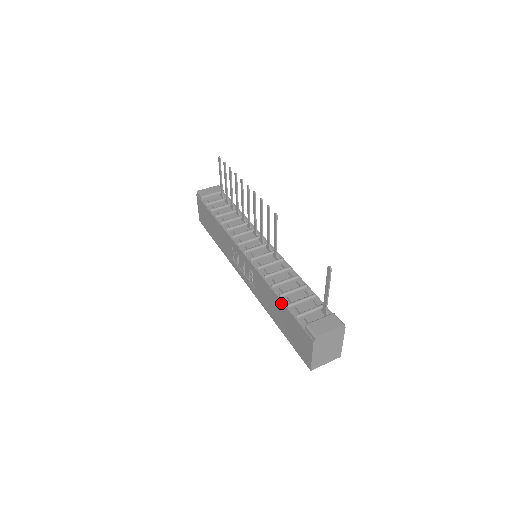
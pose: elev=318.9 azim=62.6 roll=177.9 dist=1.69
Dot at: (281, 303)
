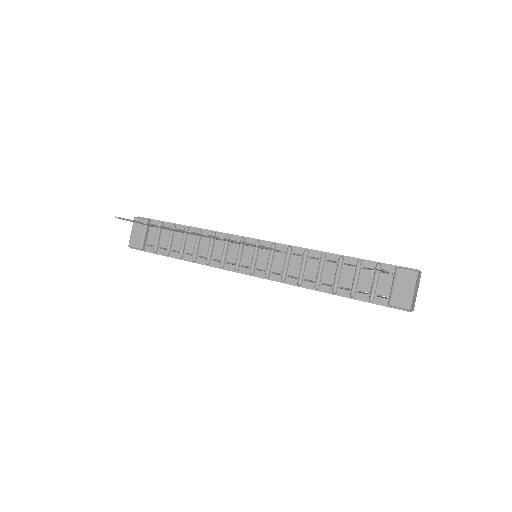
Dot at: occluded
